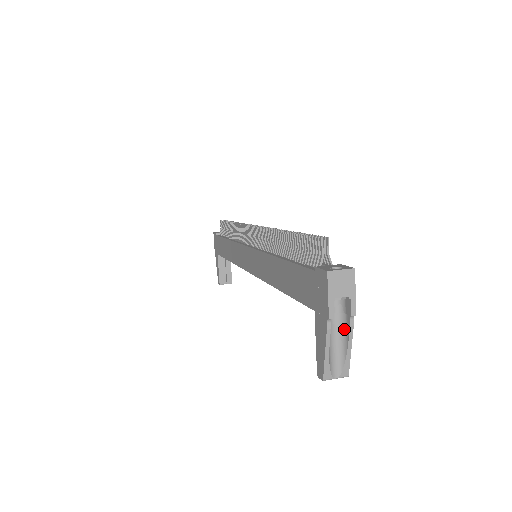
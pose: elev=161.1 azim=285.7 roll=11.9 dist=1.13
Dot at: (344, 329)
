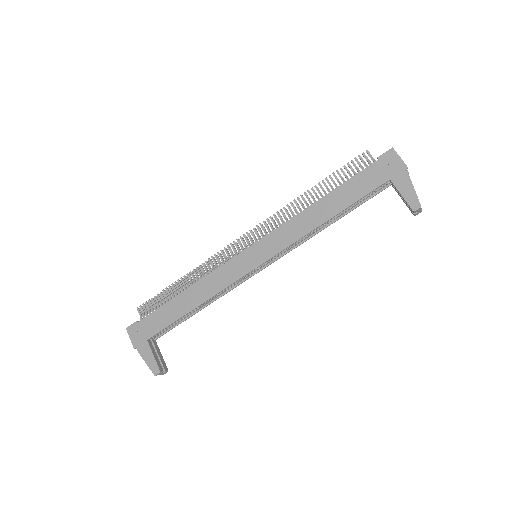
Dot at: occluded
